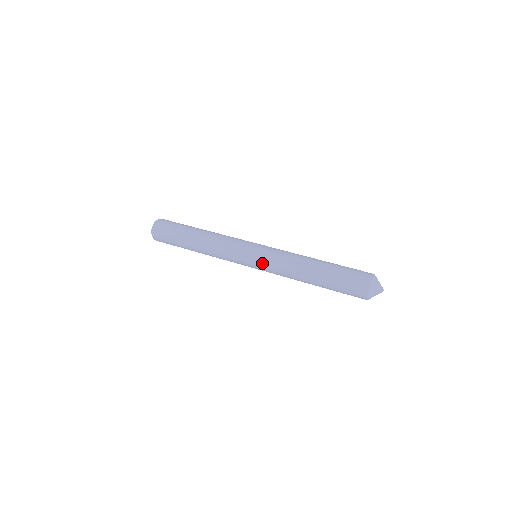
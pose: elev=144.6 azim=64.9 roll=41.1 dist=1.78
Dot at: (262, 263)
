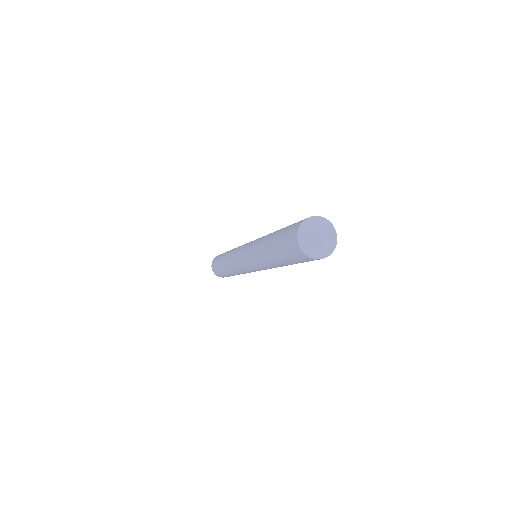
Dot at: occluded
